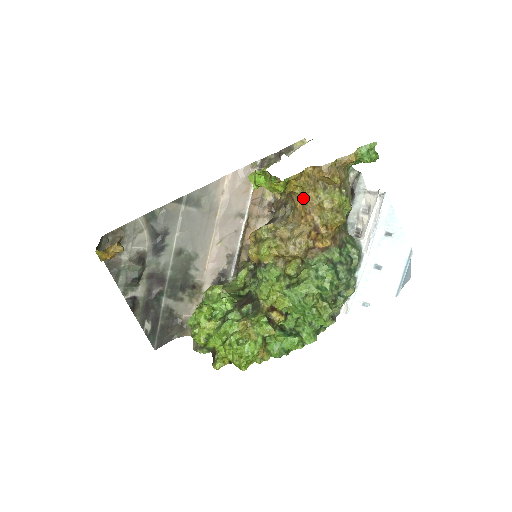
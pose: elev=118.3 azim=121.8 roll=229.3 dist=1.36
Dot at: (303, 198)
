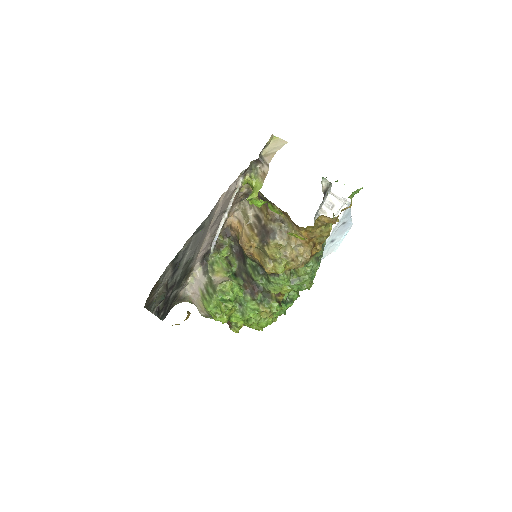
Dot at: occluded
